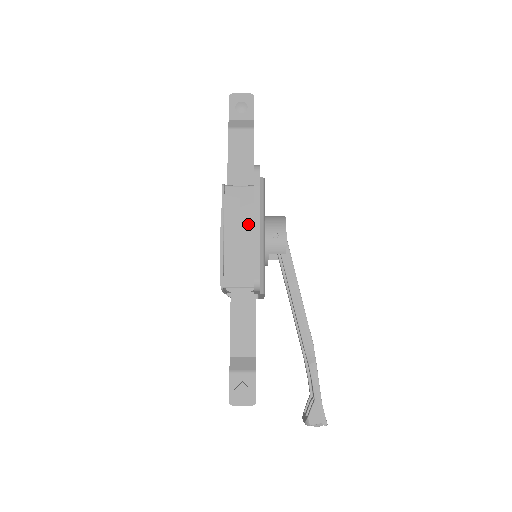
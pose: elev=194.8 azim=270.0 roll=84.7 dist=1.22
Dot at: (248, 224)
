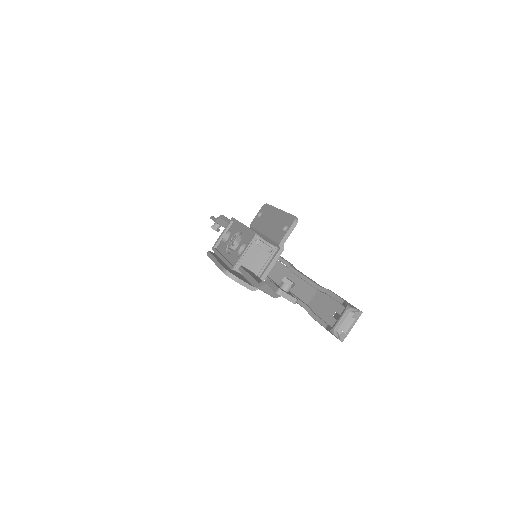
Dot at: occluded
